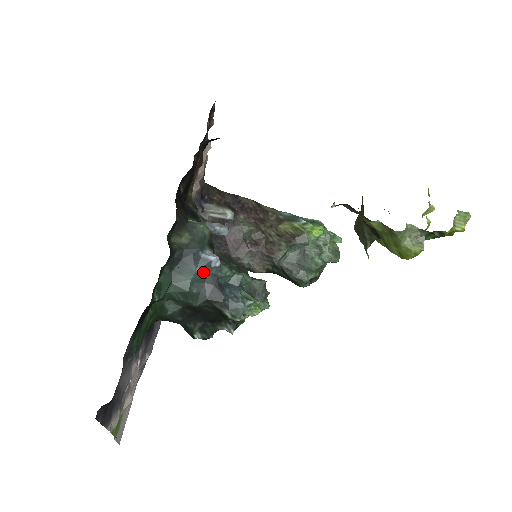
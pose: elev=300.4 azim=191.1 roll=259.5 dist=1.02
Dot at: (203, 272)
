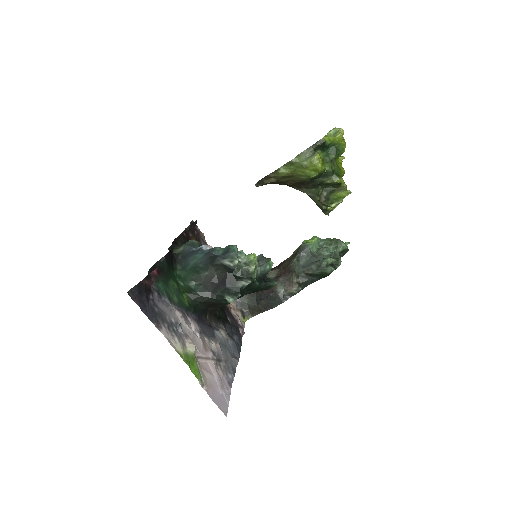
Dot at: (200, 255)
